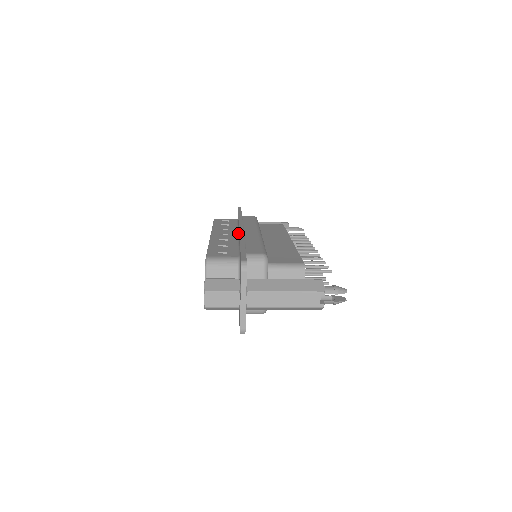
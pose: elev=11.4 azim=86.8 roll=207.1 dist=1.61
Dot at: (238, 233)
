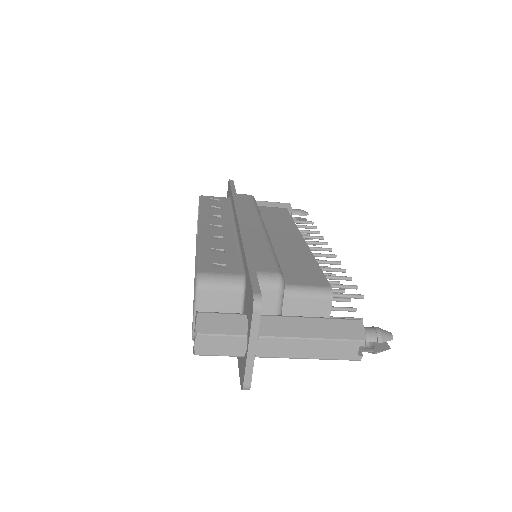
Dot at: (235, 225)
